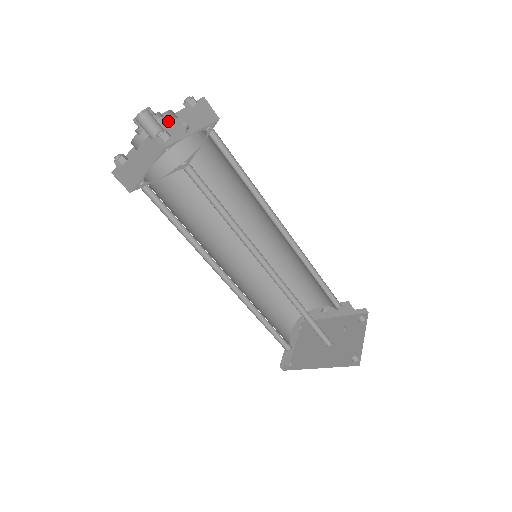
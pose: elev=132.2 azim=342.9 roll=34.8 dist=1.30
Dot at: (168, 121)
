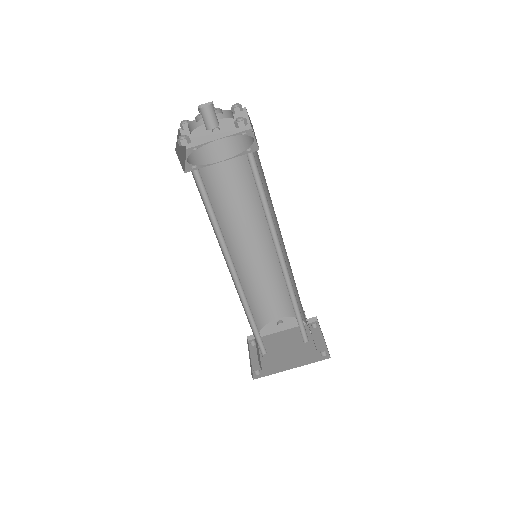
Dot at: occluded
